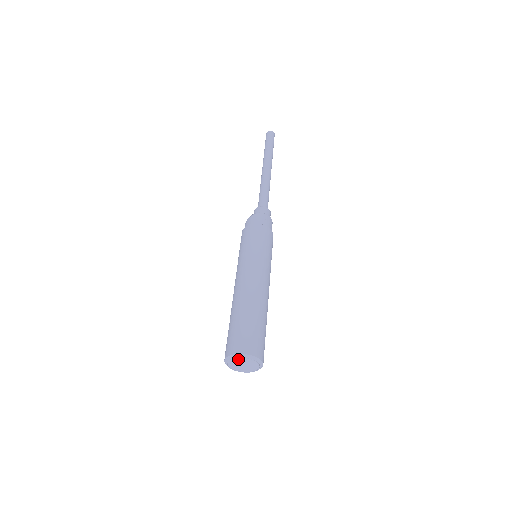
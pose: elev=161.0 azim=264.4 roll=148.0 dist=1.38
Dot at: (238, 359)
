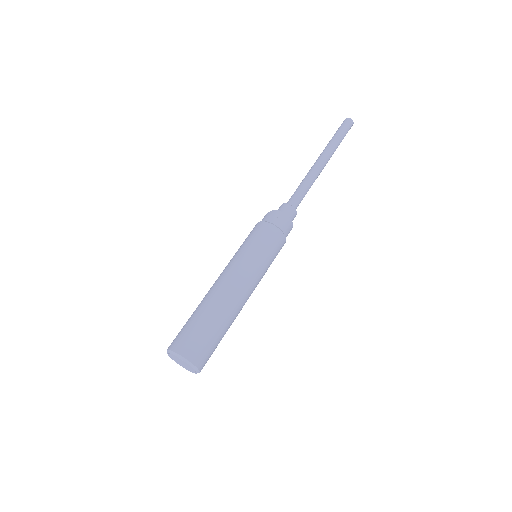
Dot at: (173, 355)
